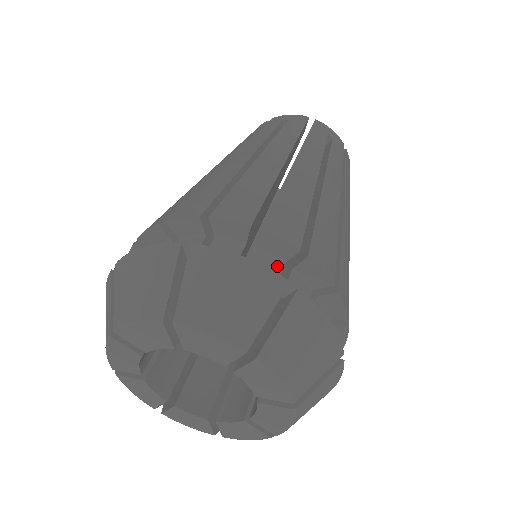
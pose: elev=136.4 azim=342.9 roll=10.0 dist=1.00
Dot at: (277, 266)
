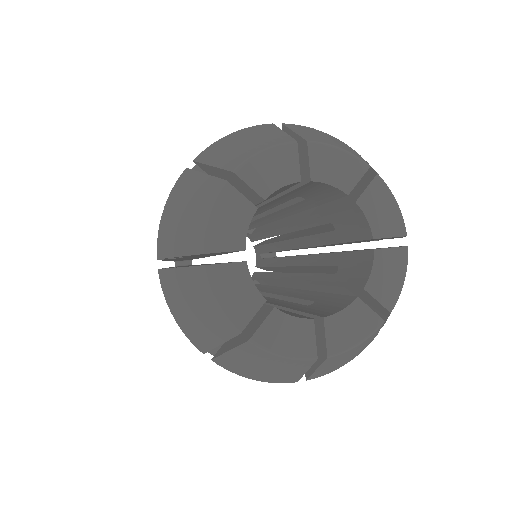
Dot at: occluded
